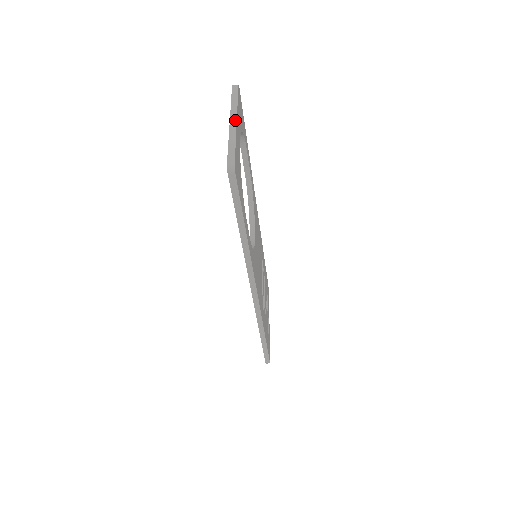
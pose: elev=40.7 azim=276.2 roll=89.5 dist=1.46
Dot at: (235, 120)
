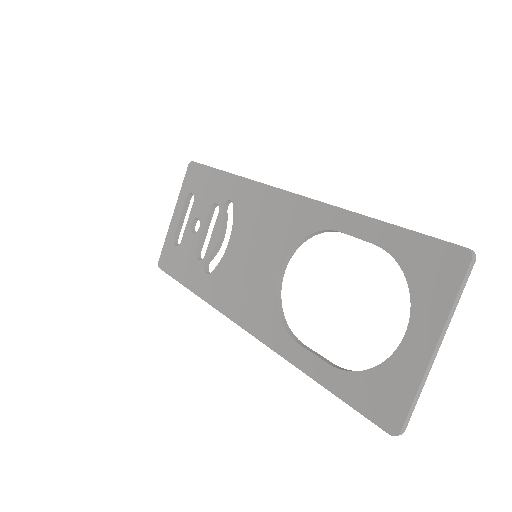
Dot at: occluded
